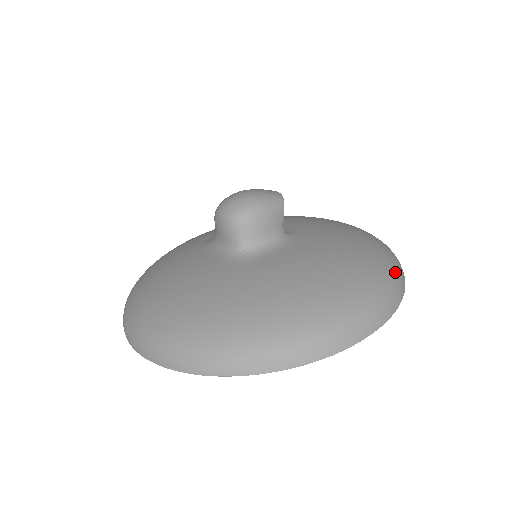
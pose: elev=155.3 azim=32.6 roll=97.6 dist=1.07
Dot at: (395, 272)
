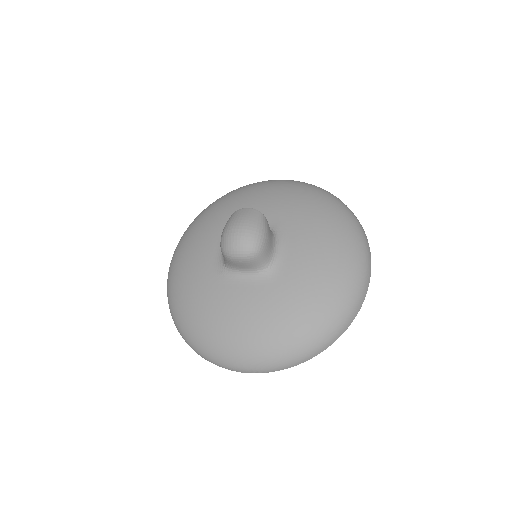
Dot at: (347, 210)
